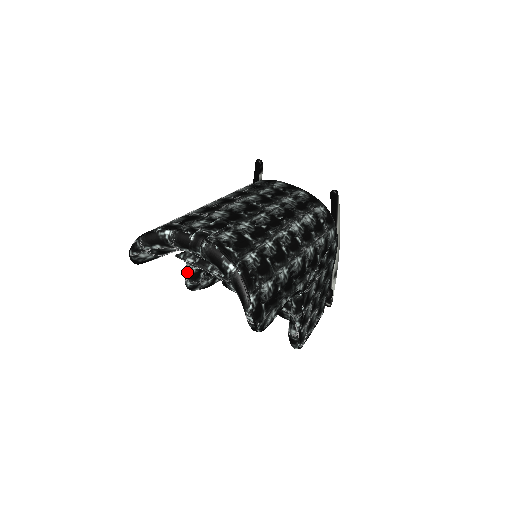
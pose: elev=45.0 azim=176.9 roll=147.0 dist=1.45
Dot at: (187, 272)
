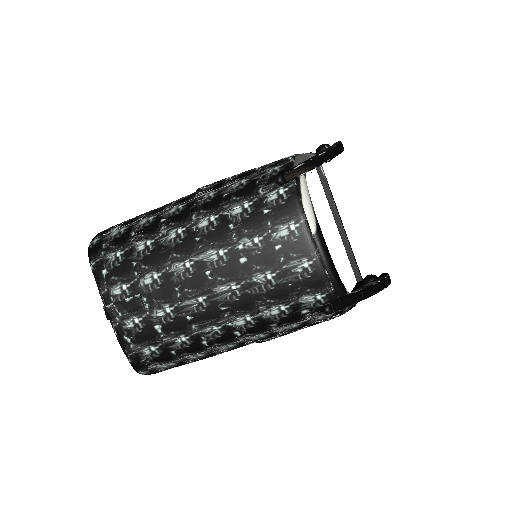
Dot at: occluded
